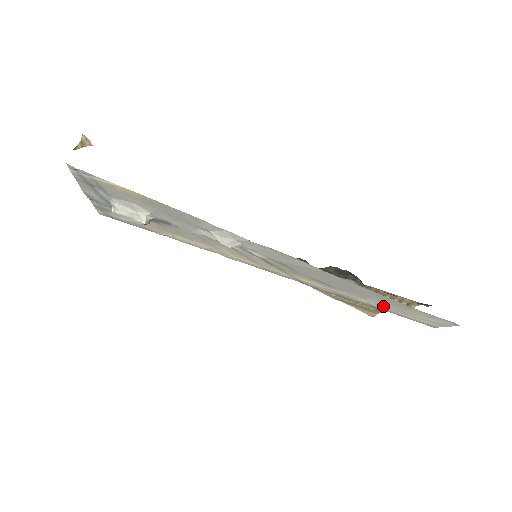
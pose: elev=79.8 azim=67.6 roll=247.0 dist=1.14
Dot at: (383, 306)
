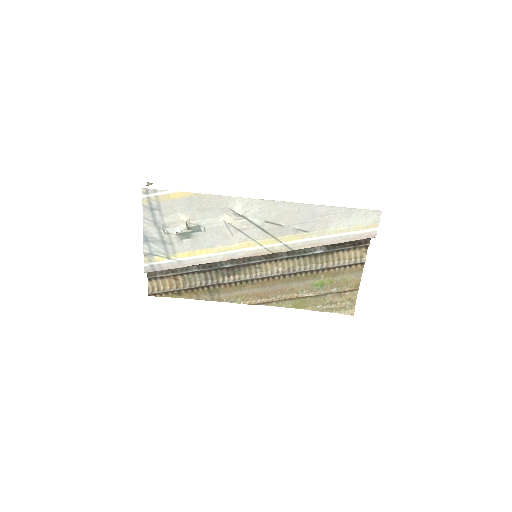
Dot at: (340, 231)
